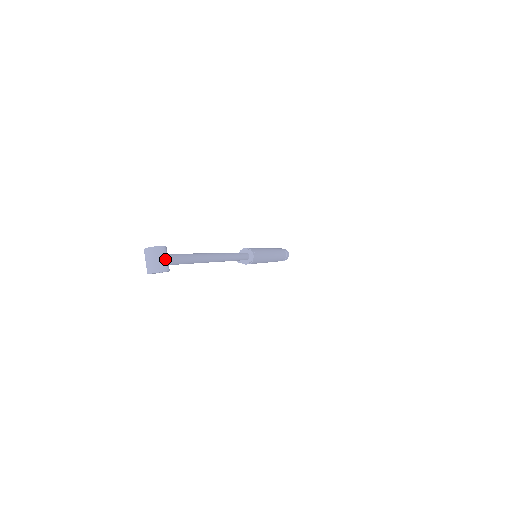
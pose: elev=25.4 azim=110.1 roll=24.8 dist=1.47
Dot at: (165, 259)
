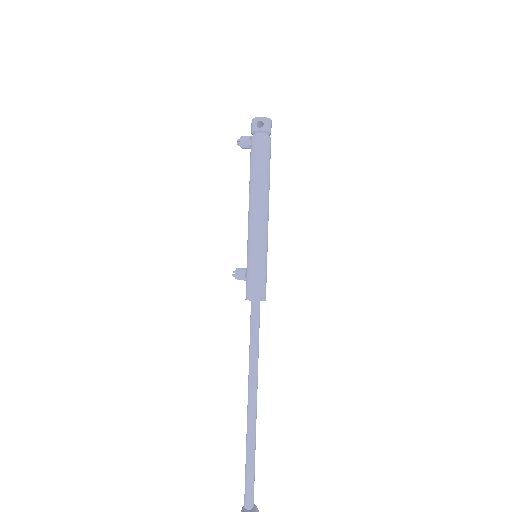
Dot at: out of frame
